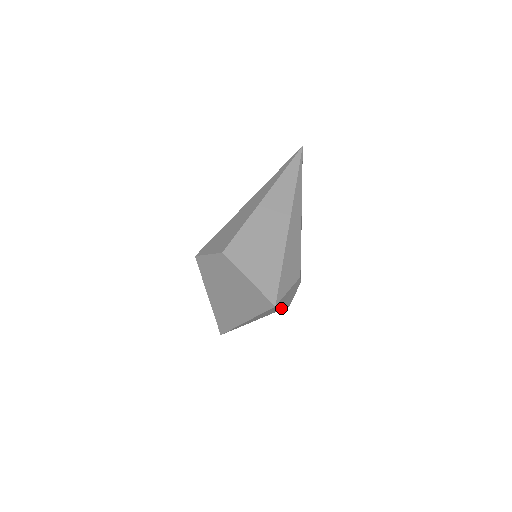
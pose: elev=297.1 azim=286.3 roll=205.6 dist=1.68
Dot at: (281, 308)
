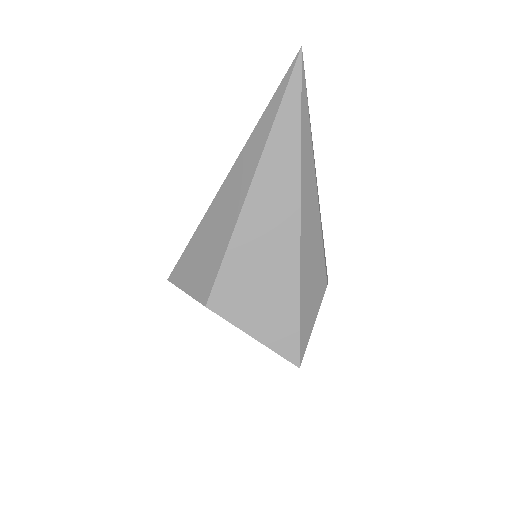
Dot at: occluded
